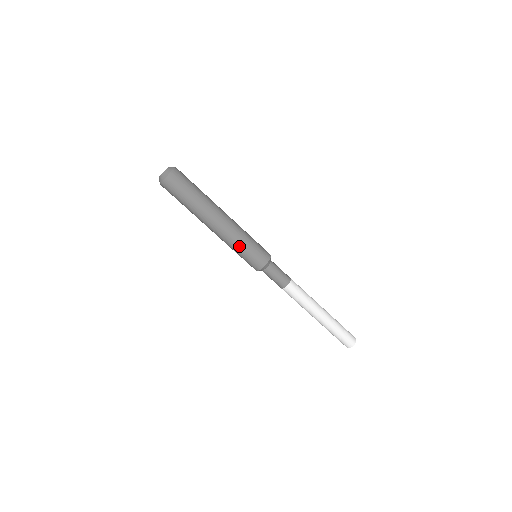
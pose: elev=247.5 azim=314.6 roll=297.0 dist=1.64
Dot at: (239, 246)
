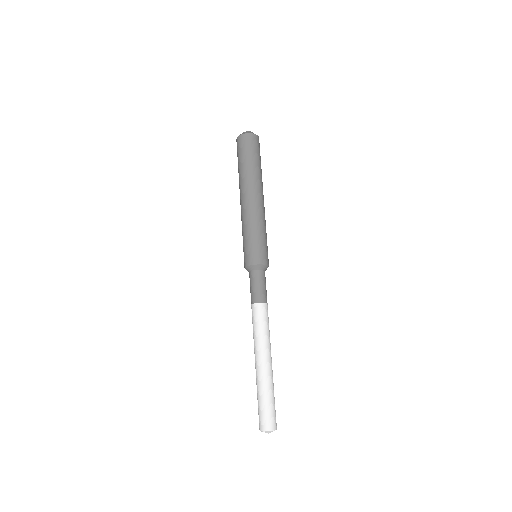
Dot at: (260, 229)
